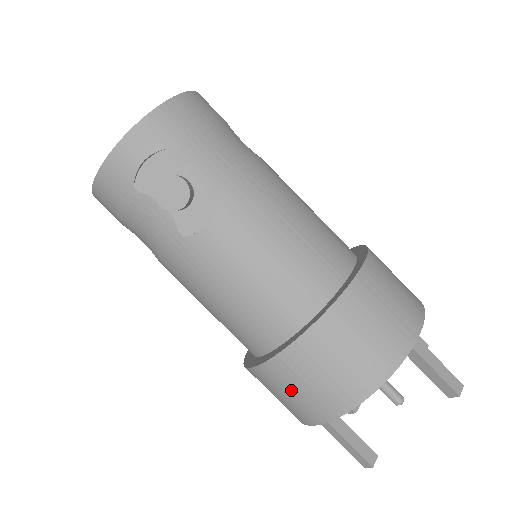
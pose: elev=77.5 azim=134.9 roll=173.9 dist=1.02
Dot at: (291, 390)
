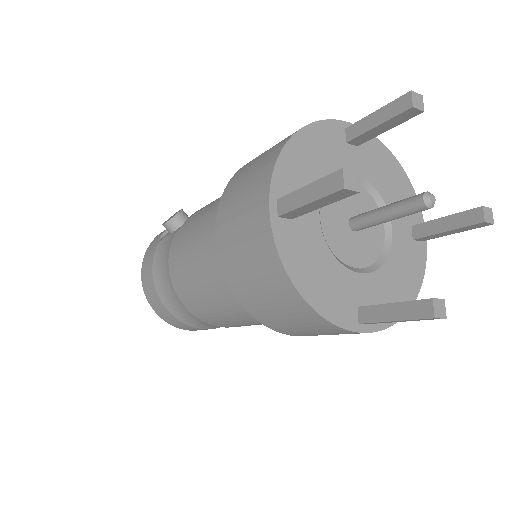
Dot at: (238, 207)
